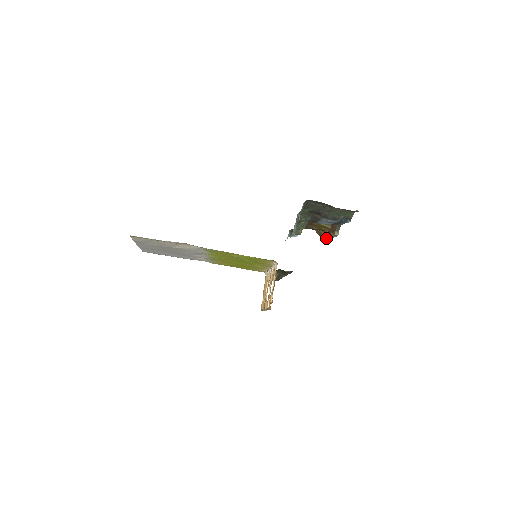
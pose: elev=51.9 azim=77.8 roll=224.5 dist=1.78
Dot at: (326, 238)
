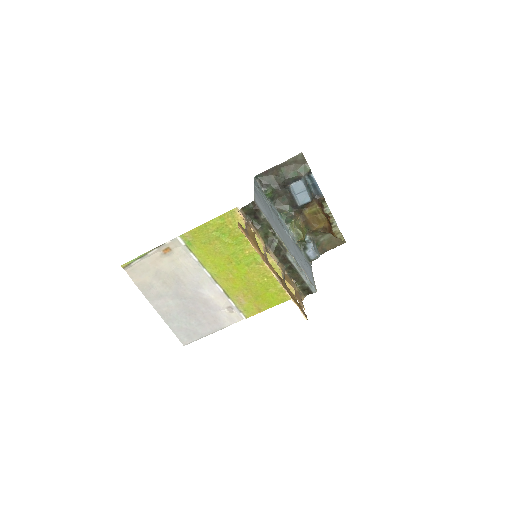
Dot at: (331, 225)
